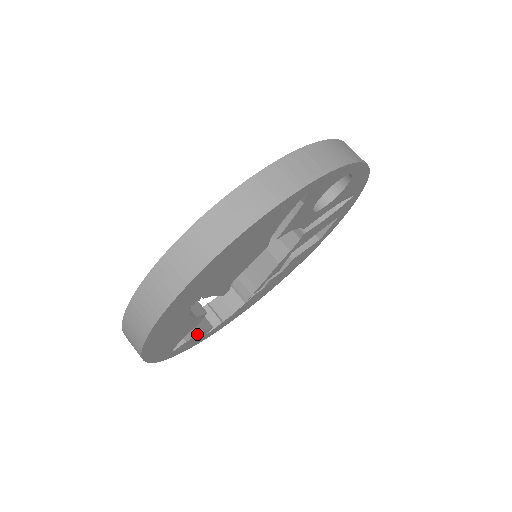
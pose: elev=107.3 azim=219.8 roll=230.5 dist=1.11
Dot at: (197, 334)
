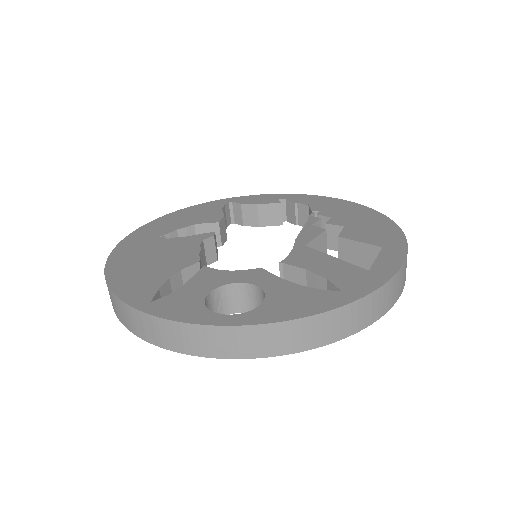
Dot at: (257, 226)
